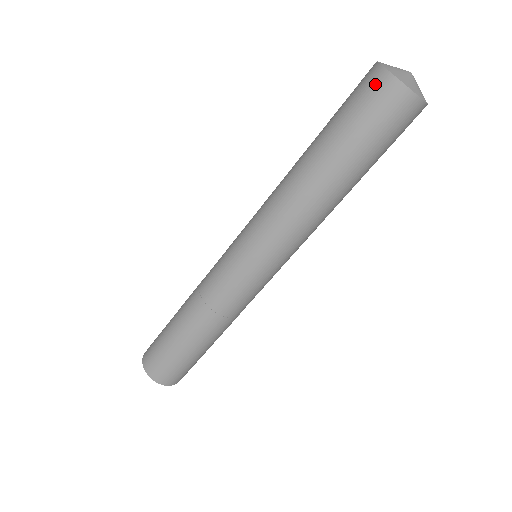
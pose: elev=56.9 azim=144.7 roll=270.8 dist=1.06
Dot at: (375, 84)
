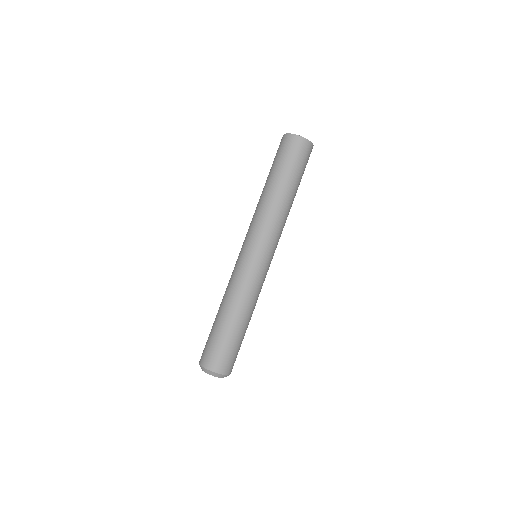
Dot at: (281, 142)
